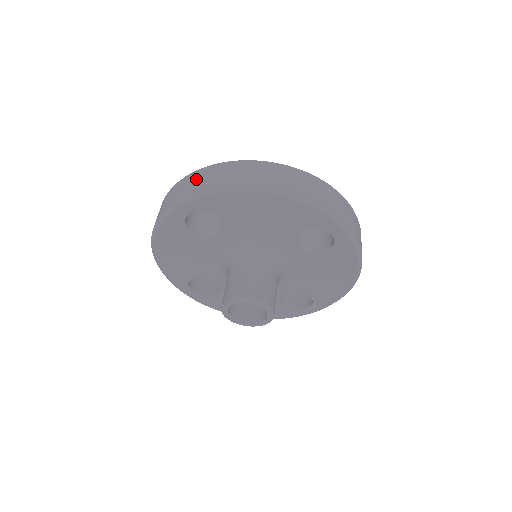
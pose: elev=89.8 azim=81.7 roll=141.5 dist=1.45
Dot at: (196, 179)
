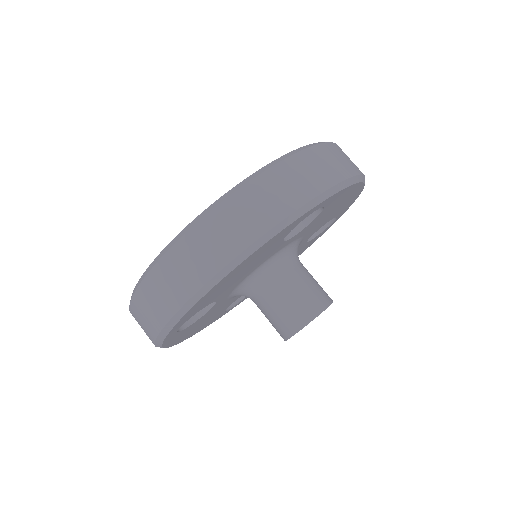
Dot at: (145, 310)
